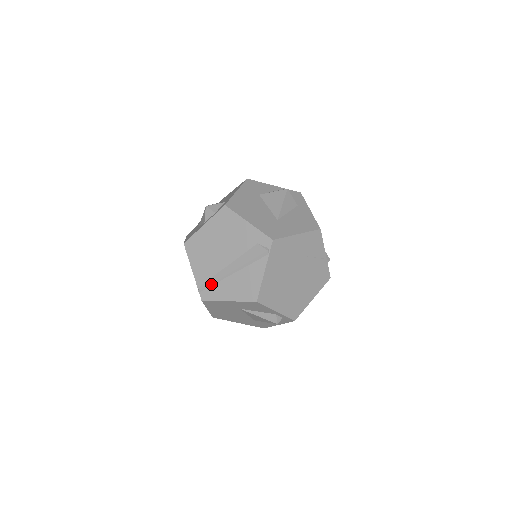
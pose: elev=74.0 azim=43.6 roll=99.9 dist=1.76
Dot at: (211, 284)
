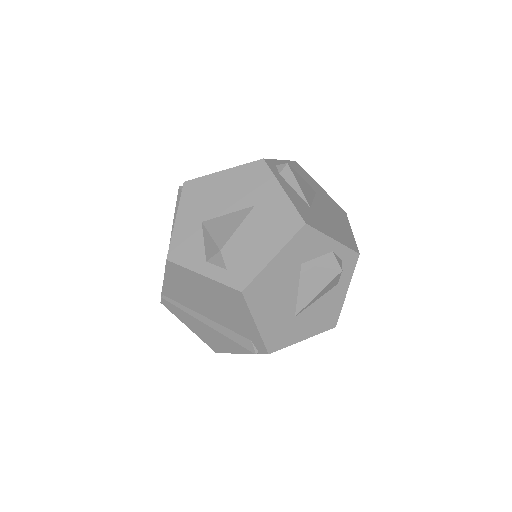
Dot at: (178, 308)
